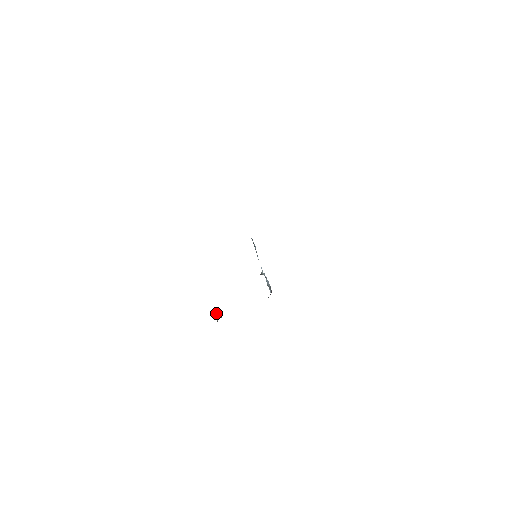
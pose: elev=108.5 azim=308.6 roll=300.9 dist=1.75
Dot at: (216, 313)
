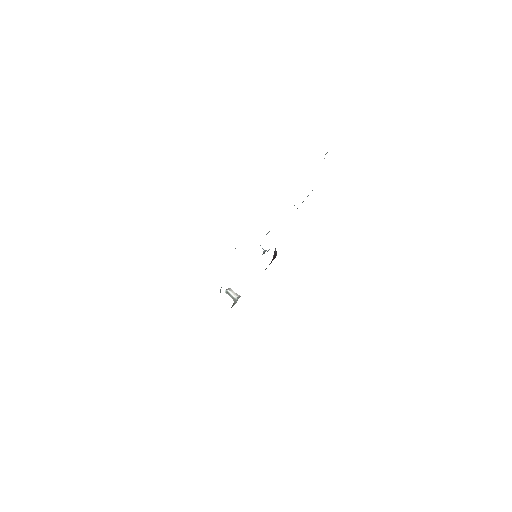
Dot at: (230, 294)
